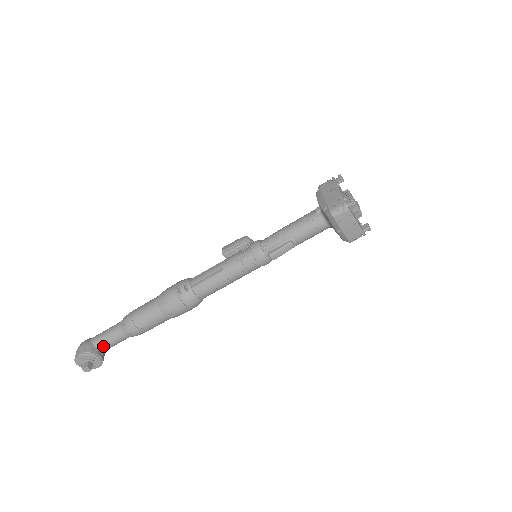
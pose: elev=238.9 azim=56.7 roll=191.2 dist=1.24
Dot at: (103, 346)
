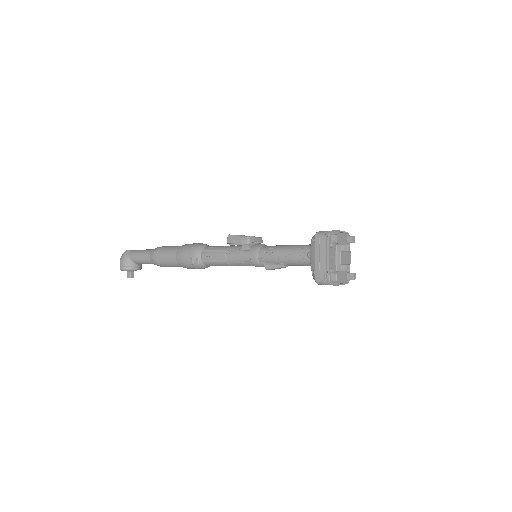
Dot at: occluded
